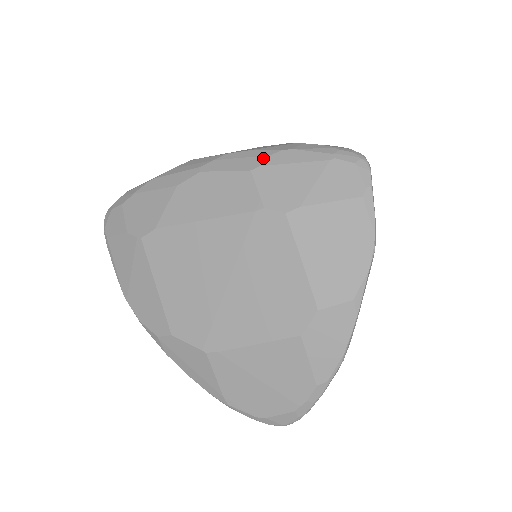
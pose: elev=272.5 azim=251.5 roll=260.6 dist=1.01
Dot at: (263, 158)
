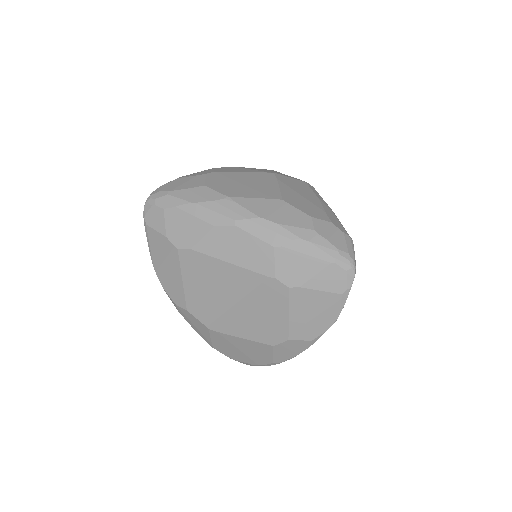
Dot at: (286, 240)
